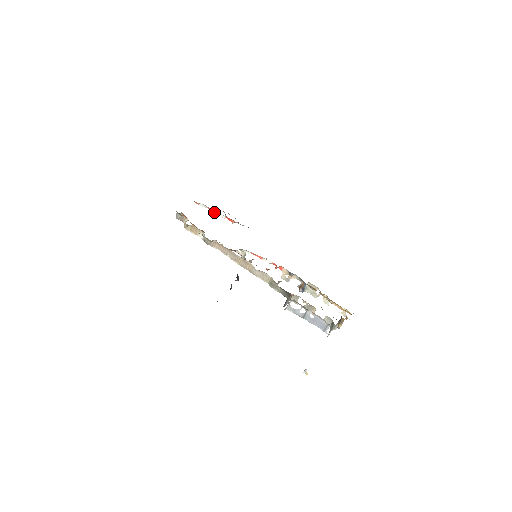
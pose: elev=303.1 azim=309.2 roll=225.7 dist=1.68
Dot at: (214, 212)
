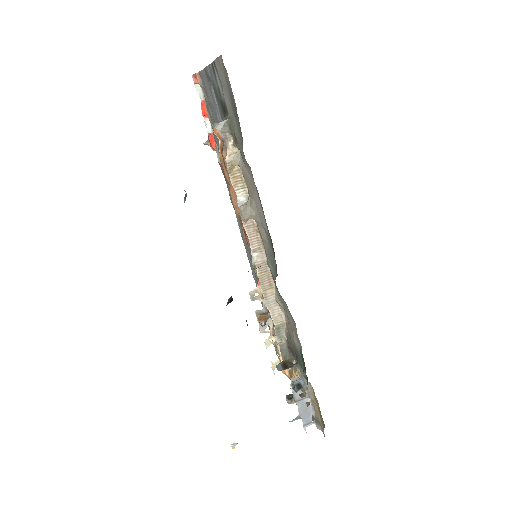
Dot at: (205, 113)
